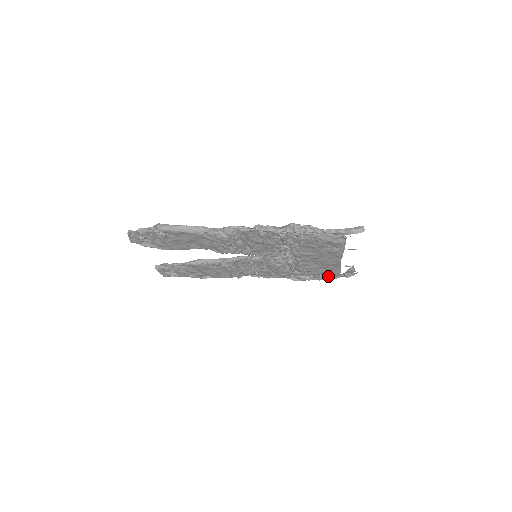
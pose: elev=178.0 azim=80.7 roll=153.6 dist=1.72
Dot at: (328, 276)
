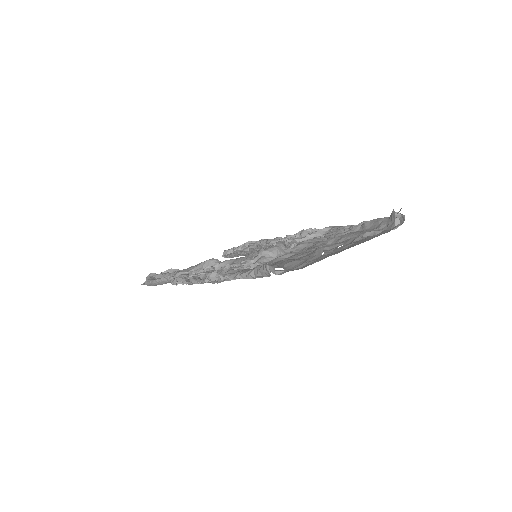
Dot at: occluded
